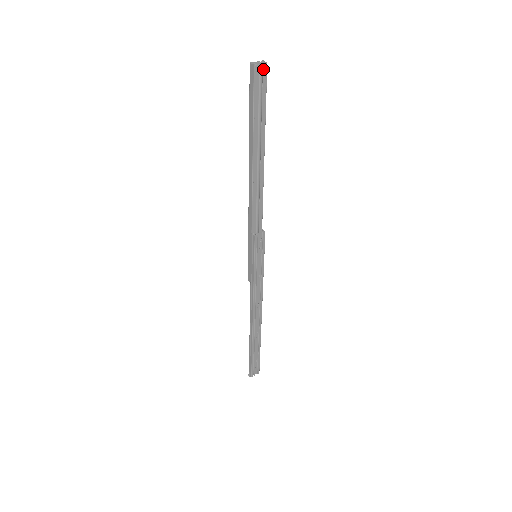
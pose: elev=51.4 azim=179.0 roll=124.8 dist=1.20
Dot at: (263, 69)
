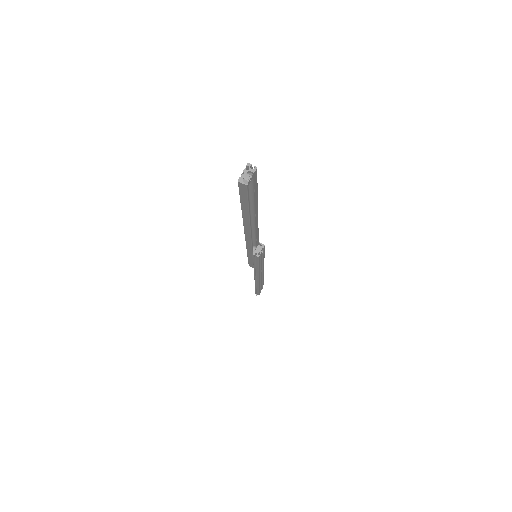
Dot at: (254, 176)
